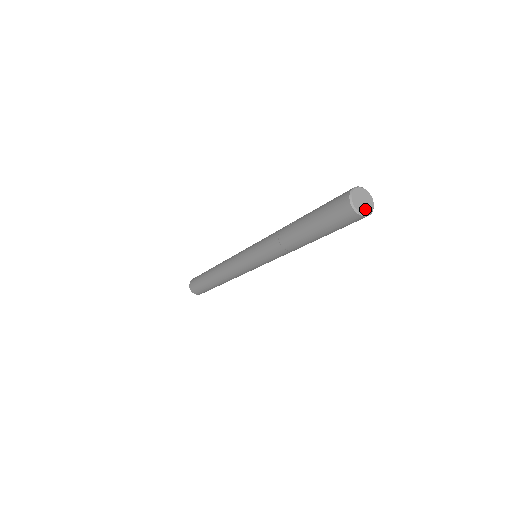
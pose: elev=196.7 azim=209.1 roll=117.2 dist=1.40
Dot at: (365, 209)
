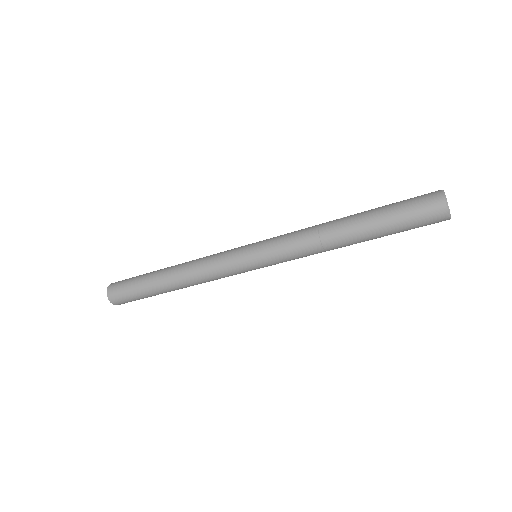
Dot at: (449, 211)
